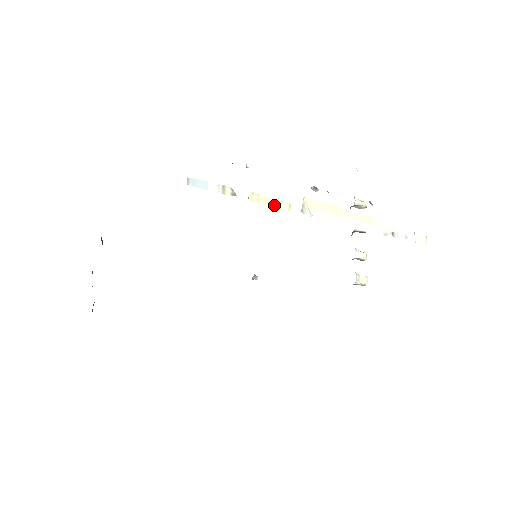
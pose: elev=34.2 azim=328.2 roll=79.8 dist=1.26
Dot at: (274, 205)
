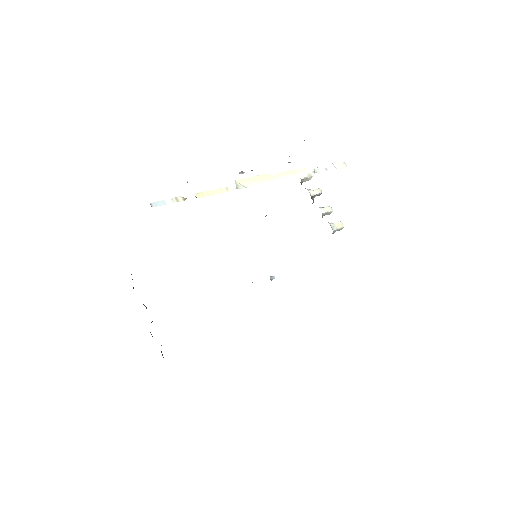
Dot at: (215, 193)
